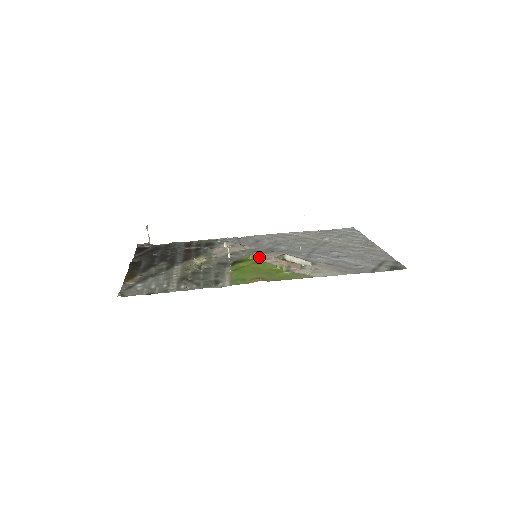
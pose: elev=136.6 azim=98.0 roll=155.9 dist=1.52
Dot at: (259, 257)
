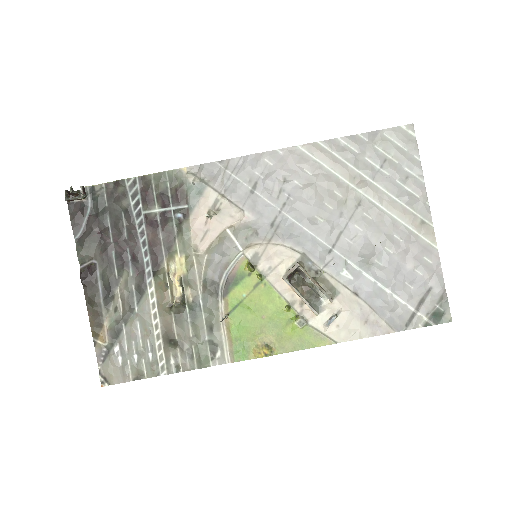
Dot at: (261, 263)
